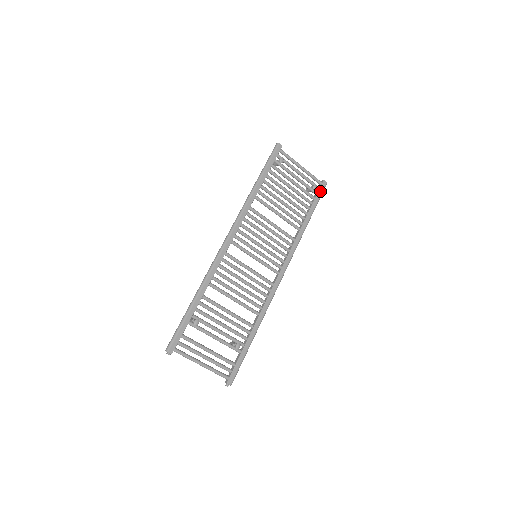
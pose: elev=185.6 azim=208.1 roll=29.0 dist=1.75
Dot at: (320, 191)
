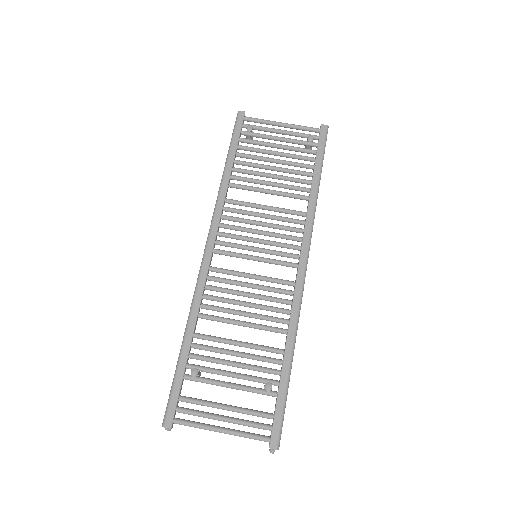
Dot at: (321, 140)
